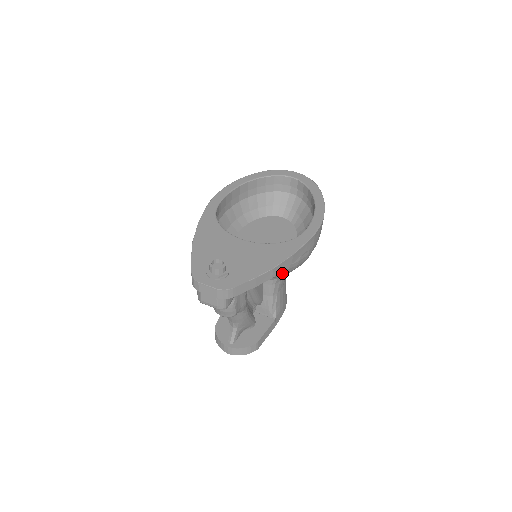
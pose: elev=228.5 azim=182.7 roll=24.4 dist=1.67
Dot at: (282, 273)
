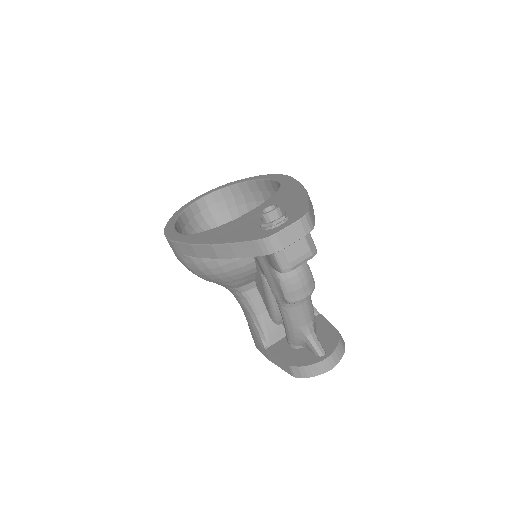
Dot at: occluded
